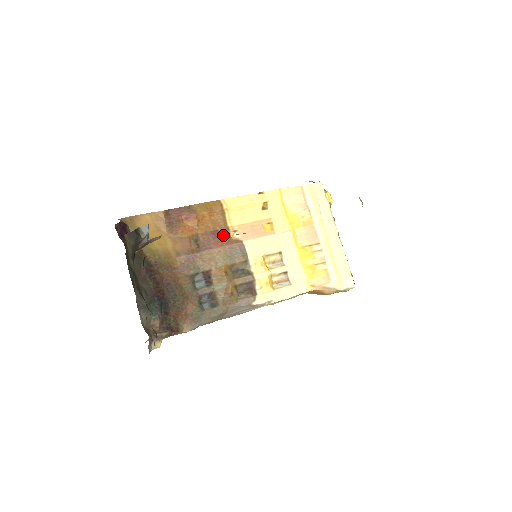
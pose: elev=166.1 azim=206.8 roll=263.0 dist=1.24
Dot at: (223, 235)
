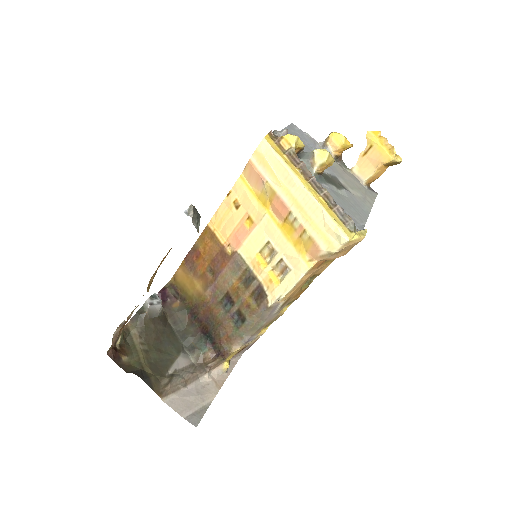
Dot at: (222, 255)
